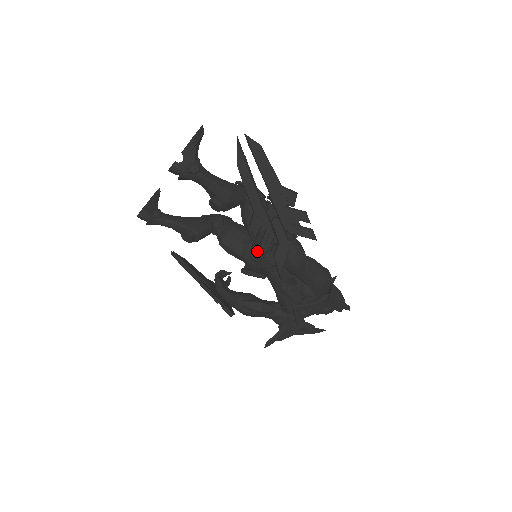
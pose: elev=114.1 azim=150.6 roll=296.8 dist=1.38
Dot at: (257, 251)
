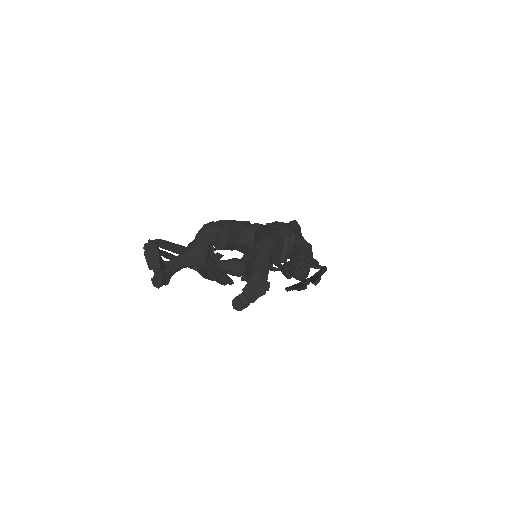
Dot at: occluded
